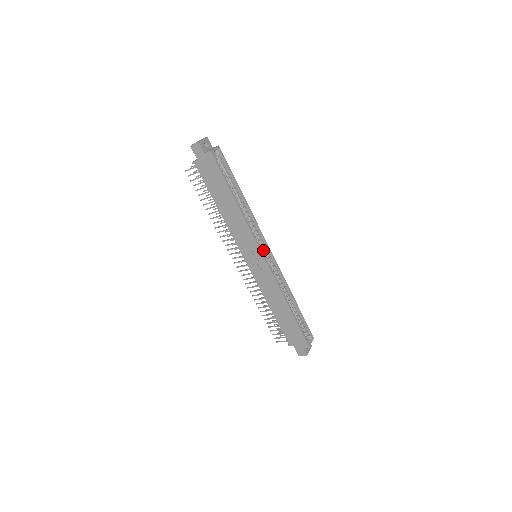
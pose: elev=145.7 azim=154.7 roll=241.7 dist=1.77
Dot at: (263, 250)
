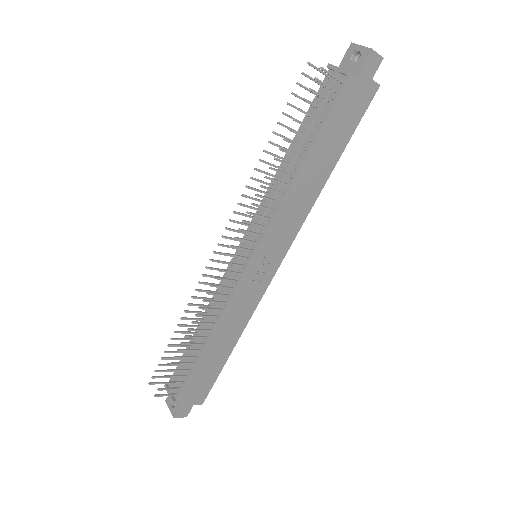
Dot at: occluded
